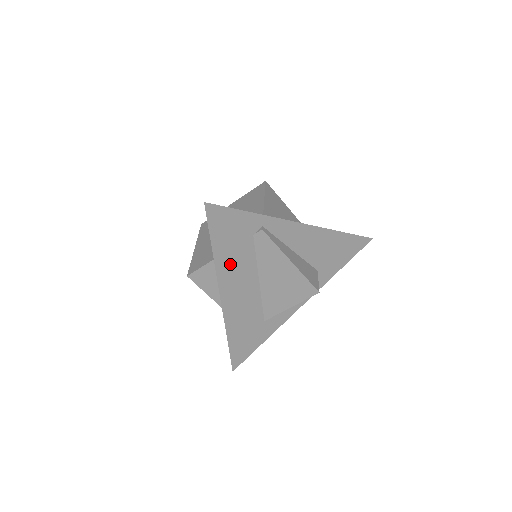
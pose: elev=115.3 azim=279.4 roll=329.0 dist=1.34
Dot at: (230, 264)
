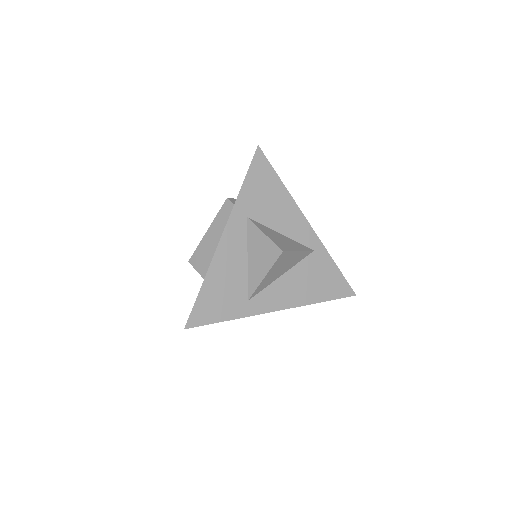
Dot at: occluded
